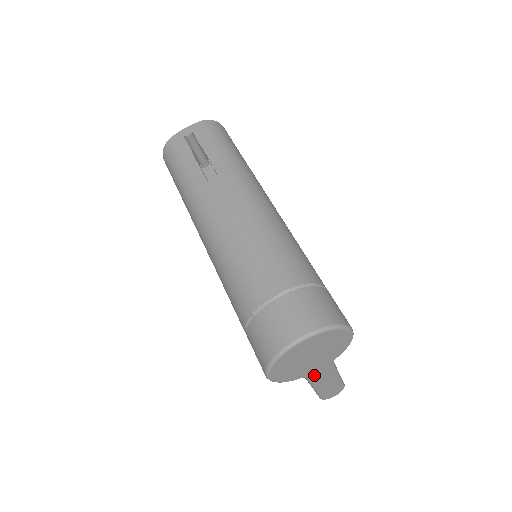
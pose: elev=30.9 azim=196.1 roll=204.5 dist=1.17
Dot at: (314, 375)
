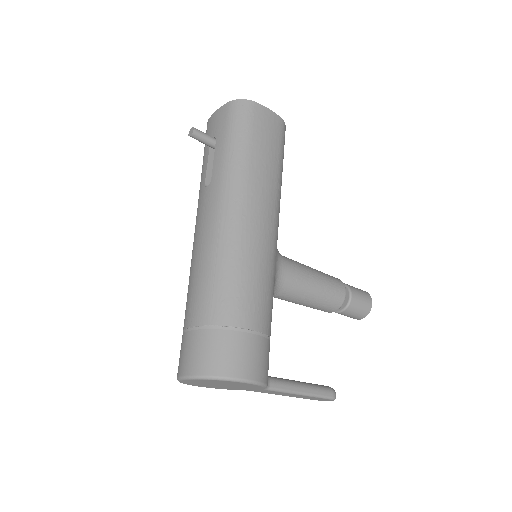
Dot at: (257, 391)
